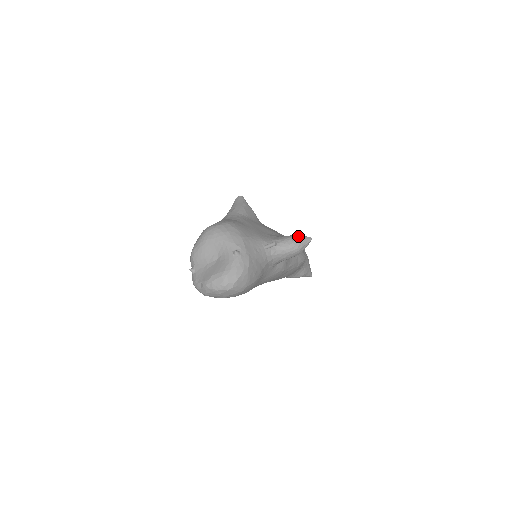
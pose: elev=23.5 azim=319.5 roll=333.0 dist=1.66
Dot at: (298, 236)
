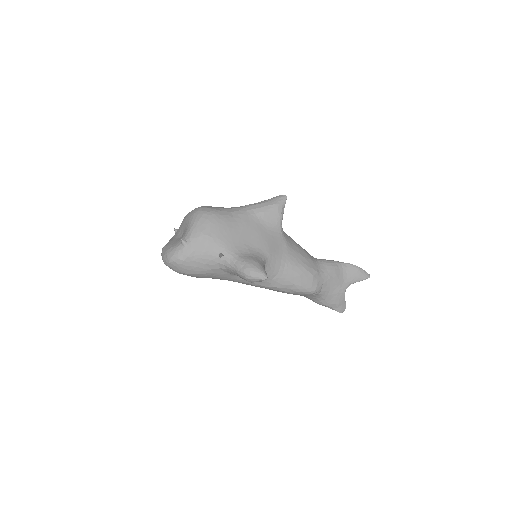
Dot at: (256, 267)
